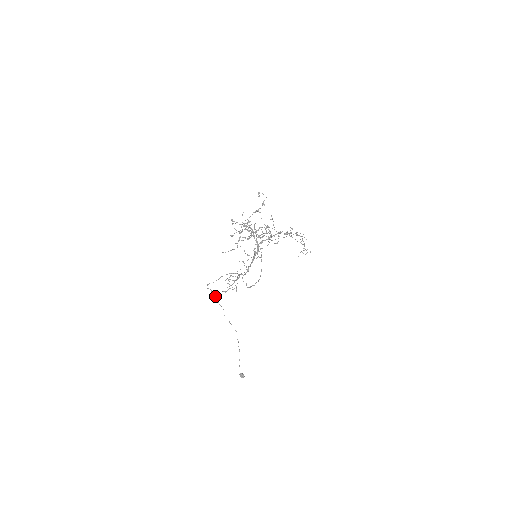
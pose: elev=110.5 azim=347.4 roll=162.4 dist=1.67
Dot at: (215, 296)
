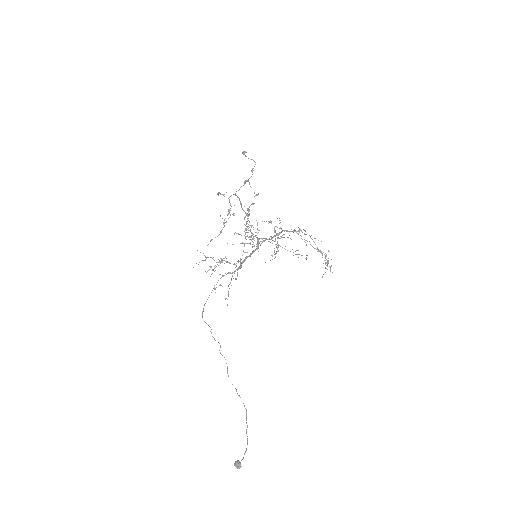
Dot at: occluded
